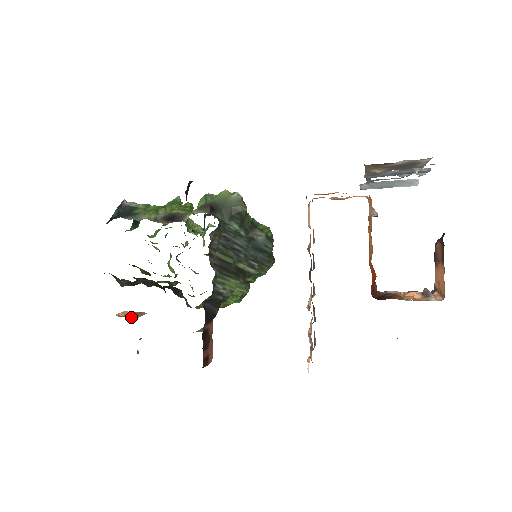
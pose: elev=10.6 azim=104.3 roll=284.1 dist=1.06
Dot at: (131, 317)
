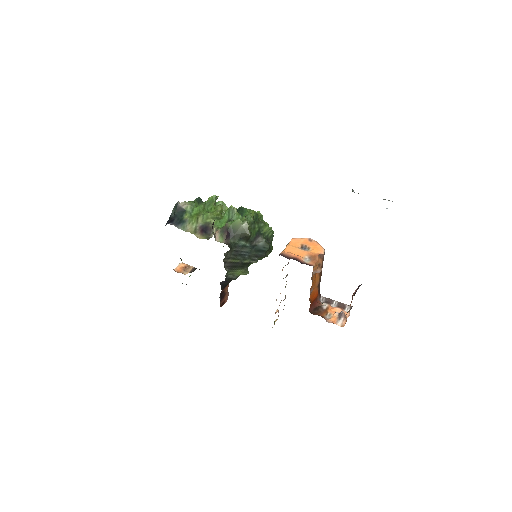
Dot at: (183, 273)
